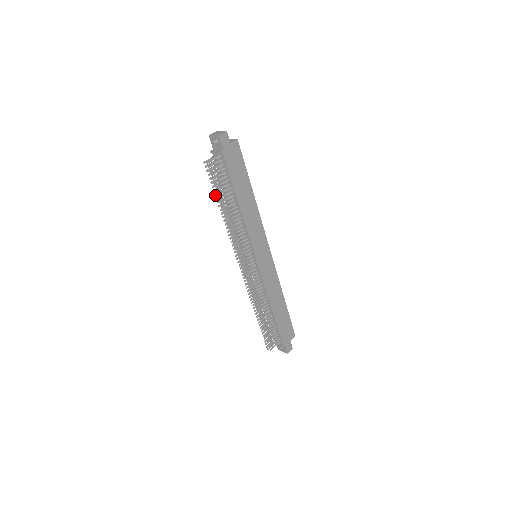
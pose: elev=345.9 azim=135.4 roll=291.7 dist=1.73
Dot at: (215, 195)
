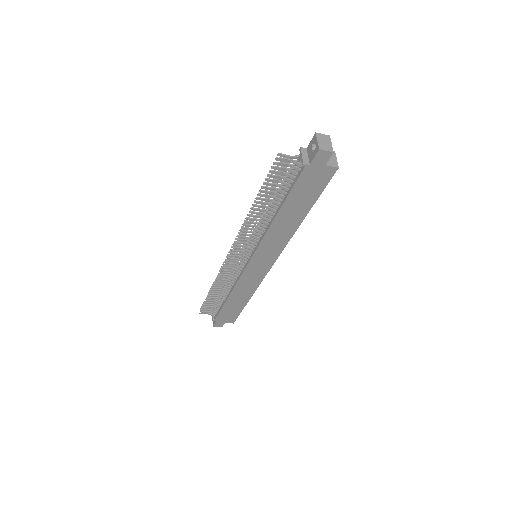
Dot at: (262, 187)
